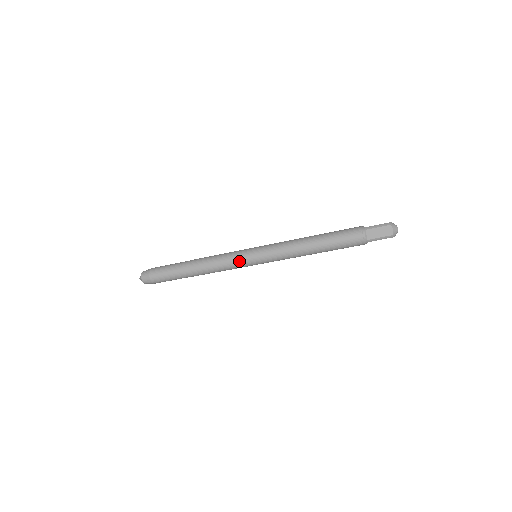
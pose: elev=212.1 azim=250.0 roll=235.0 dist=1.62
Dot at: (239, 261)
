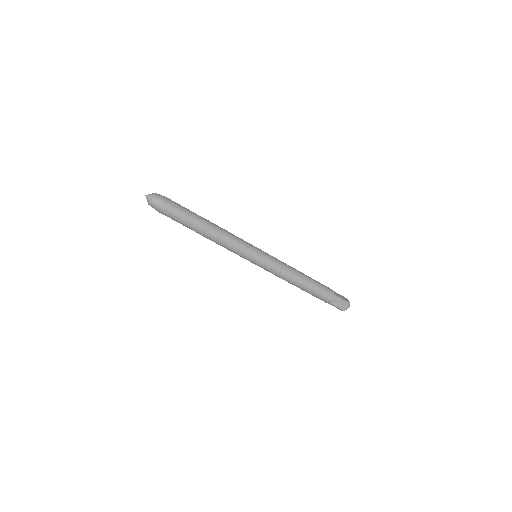
Dot at: (244, 254)
